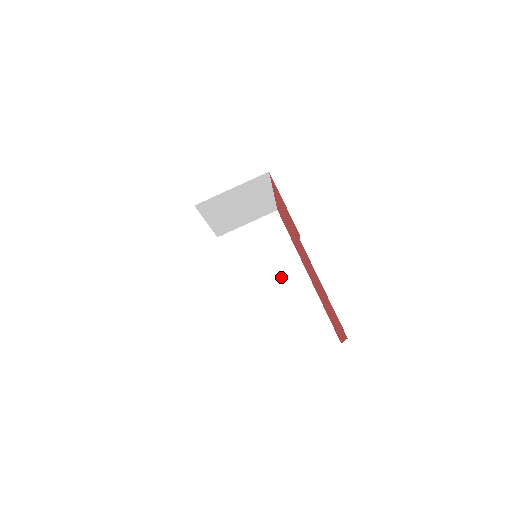
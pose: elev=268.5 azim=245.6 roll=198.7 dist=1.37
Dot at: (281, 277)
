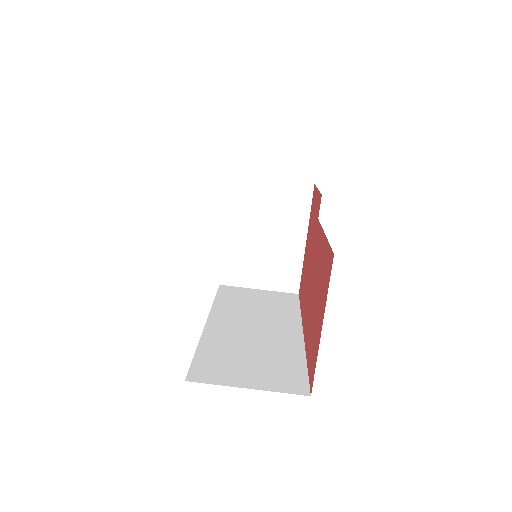
Dot at: (267, 324)
